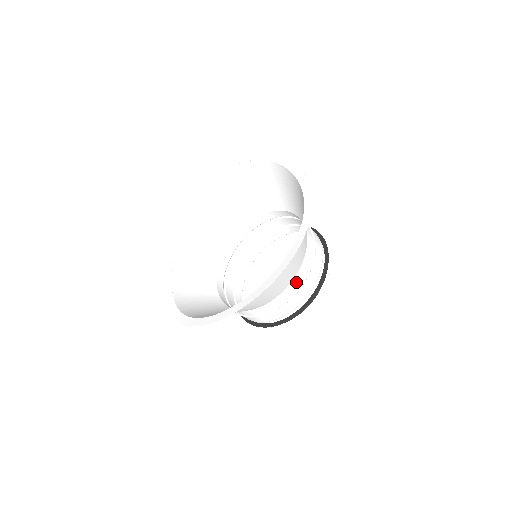
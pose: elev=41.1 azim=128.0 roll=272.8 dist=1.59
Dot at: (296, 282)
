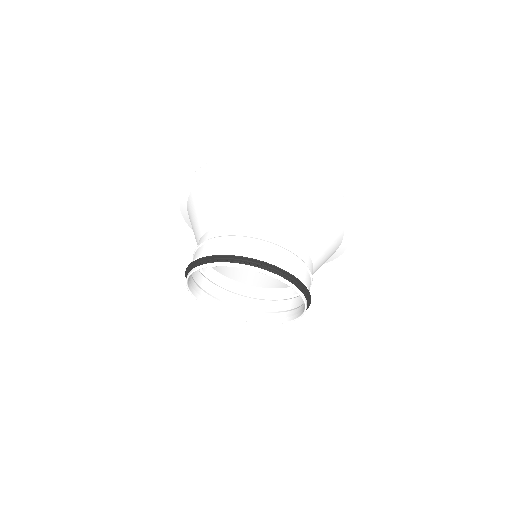
Dot at: (301, 253)
